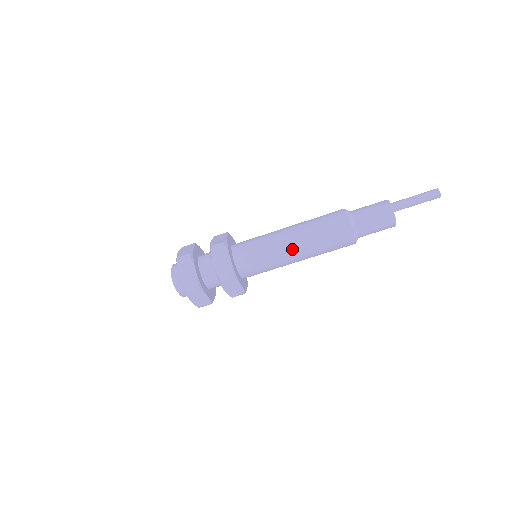
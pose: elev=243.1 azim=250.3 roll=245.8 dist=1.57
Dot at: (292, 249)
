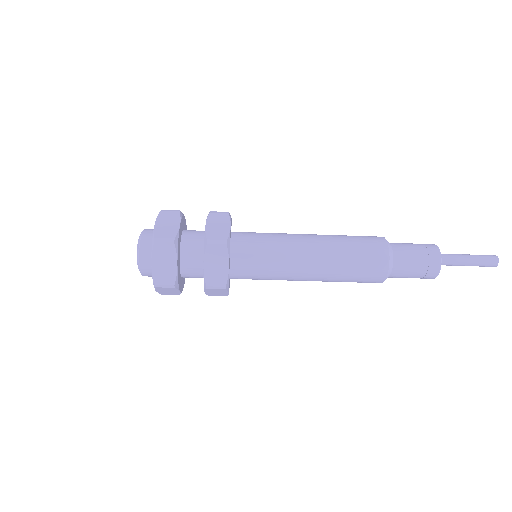
Dot at: (308, 273)
